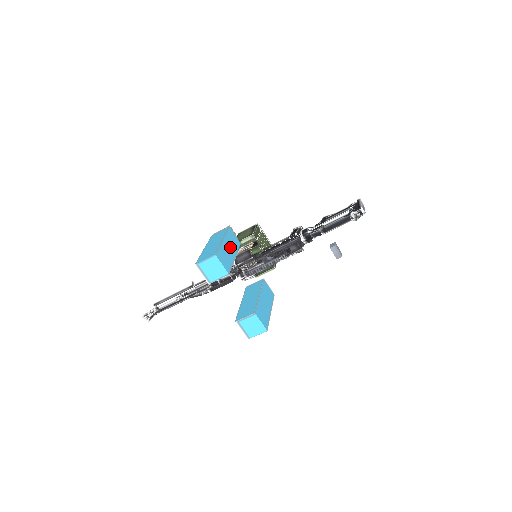
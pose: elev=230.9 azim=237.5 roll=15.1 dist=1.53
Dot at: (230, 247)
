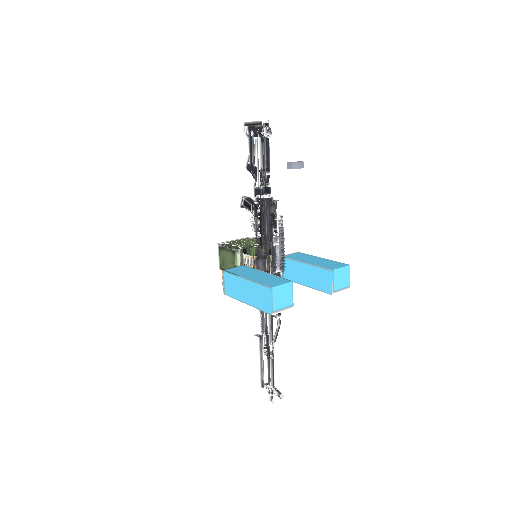
Dot at: (253, 275)
